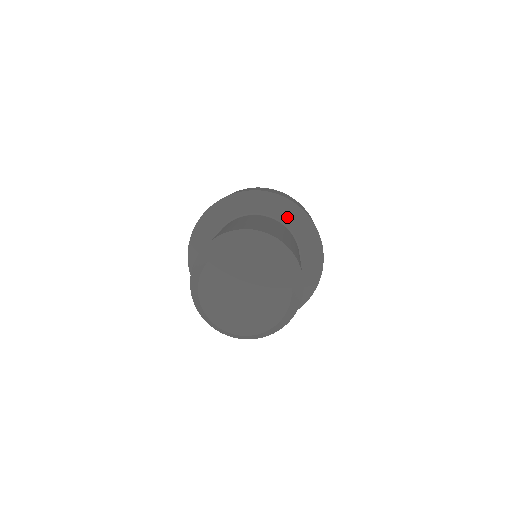
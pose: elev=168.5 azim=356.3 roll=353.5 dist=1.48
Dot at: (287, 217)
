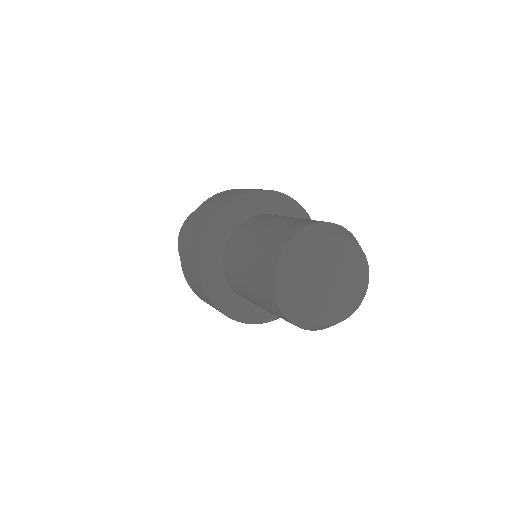
Dot at: occluded
